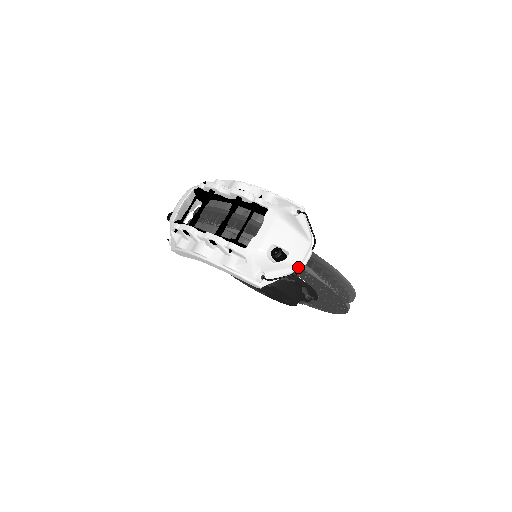
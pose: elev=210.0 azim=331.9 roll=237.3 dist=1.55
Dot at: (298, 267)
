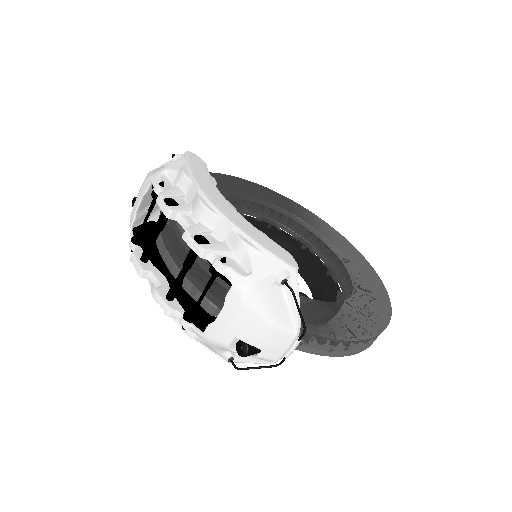
Dot at: occluded
